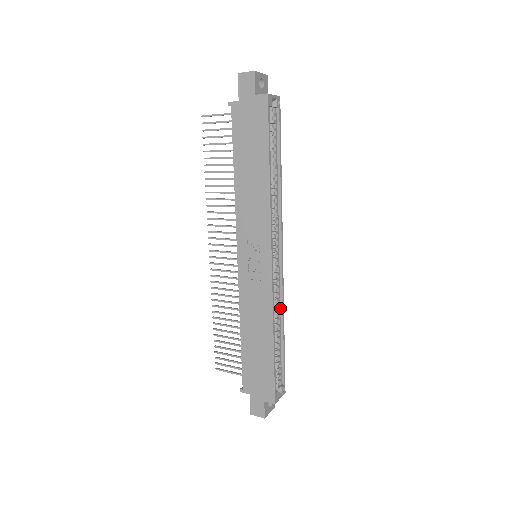
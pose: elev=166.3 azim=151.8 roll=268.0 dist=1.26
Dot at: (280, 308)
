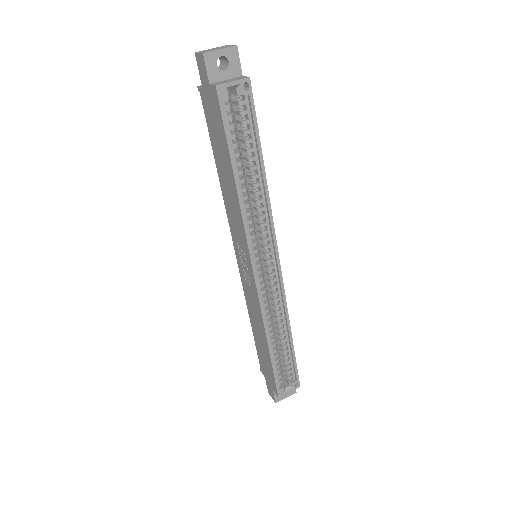
Dot at: (284, 313)
